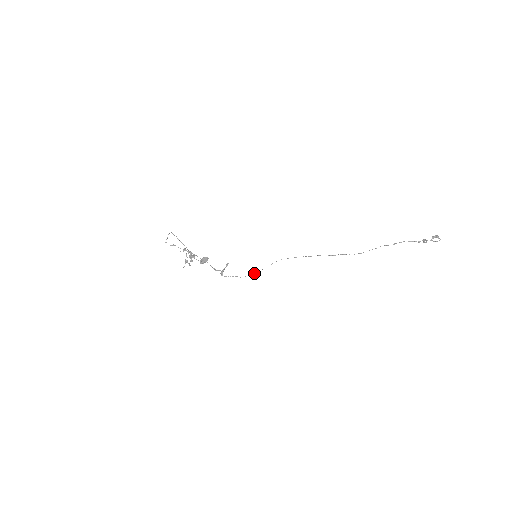
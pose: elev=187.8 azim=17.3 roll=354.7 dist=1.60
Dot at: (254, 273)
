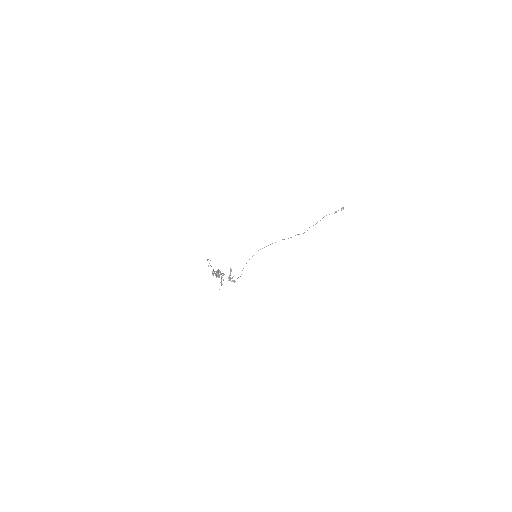
Dot at: occluded
